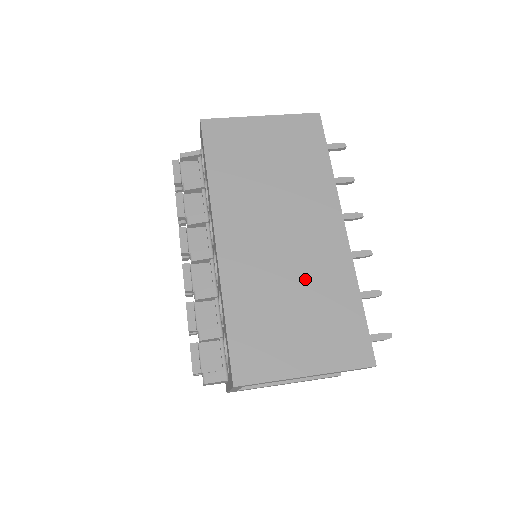
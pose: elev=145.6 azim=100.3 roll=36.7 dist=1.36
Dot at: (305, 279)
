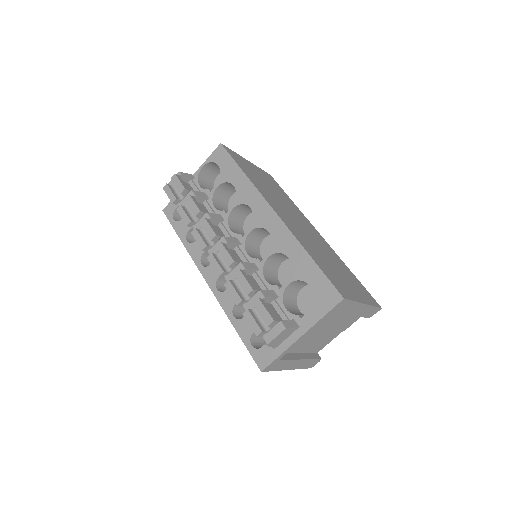
Dot at: (326, 252)
